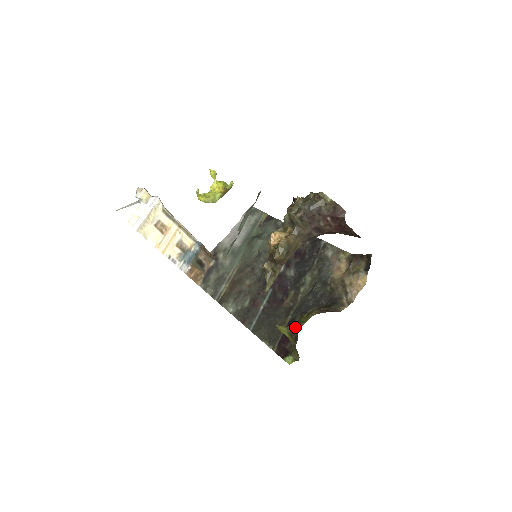
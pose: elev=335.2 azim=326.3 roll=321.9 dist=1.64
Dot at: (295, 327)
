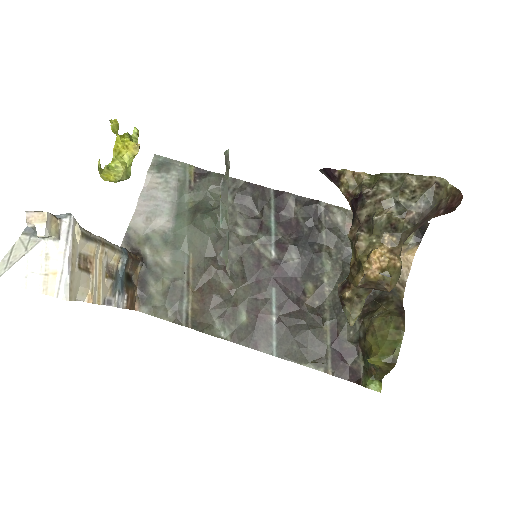
Dot at: (391, 353)
